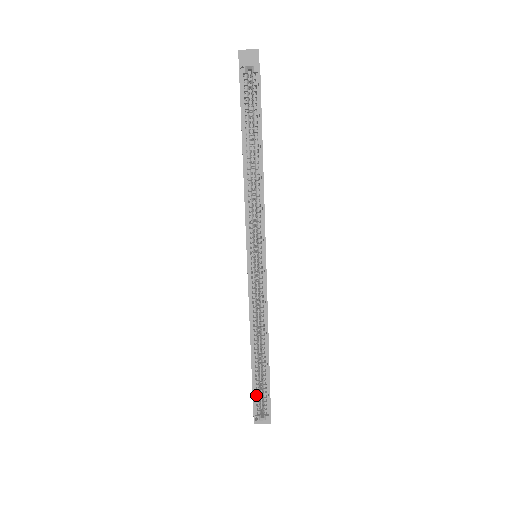
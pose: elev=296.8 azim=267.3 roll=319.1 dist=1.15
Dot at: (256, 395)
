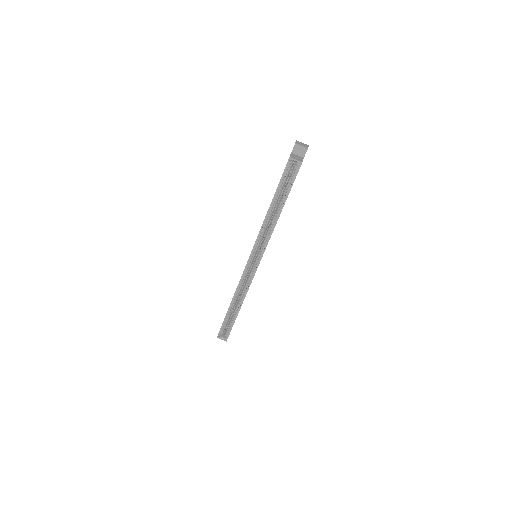
Dot at: (224, 325)
